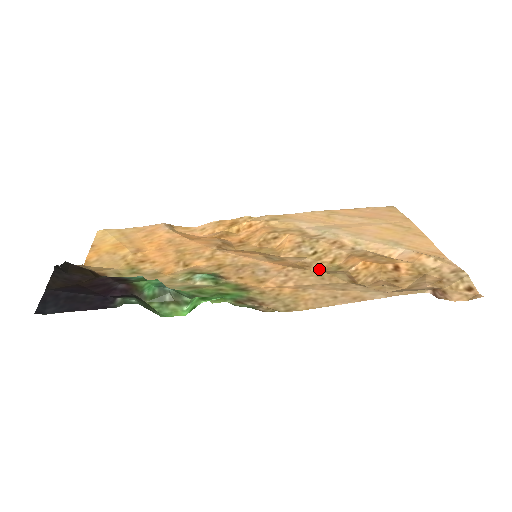
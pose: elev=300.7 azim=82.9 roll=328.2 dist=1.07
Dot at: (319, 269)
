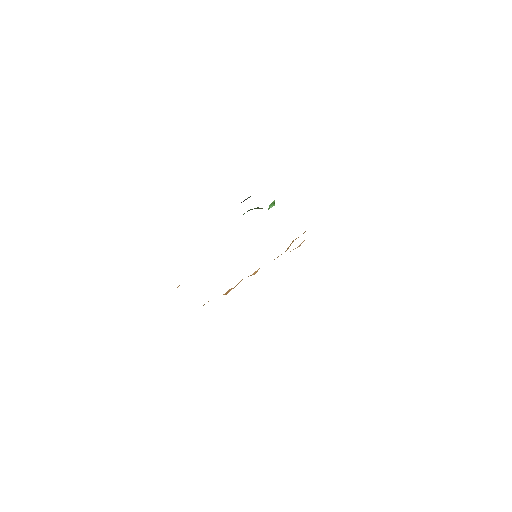
Dot at: occluded
